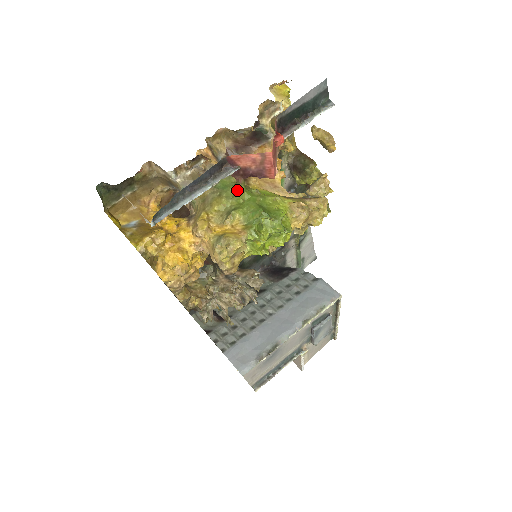
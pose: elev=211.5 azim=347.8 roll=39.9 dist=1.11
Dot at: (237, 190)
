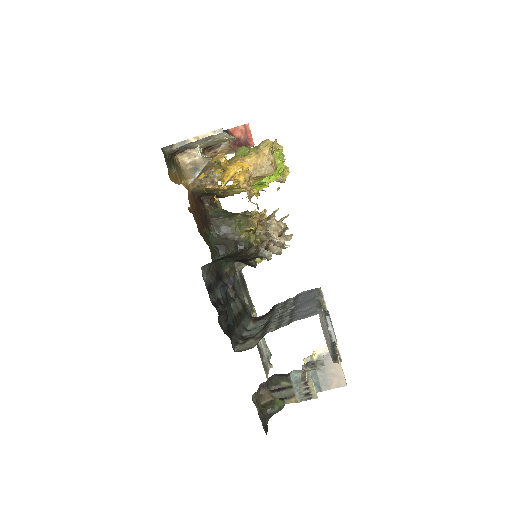
Dot at: (240, 152)
